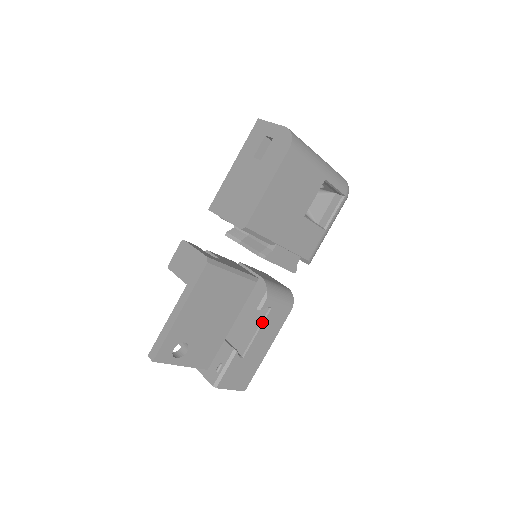
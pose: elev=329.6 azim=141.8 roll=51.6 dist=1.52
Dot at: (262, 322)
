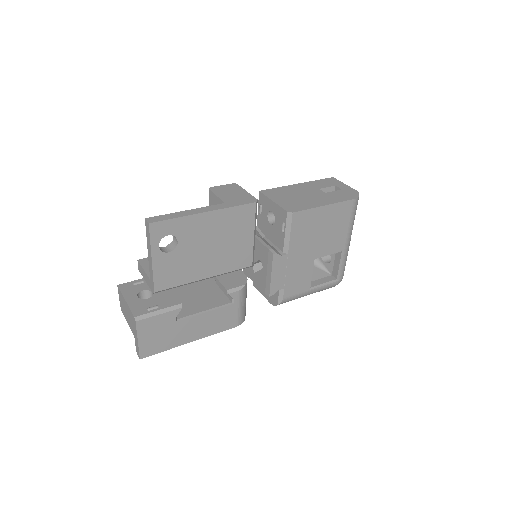
Dot at: (217, 307)
